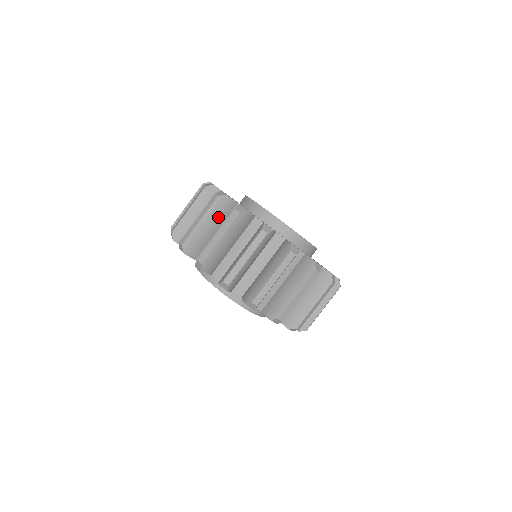
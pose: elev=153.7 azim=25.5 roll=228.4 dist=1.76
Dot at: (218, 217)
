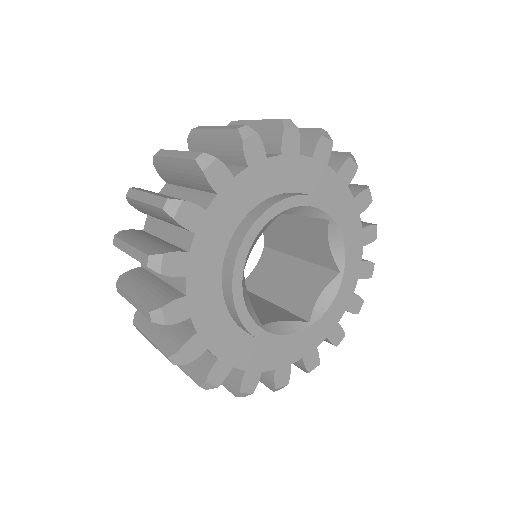
Dot at: (166, 220)
